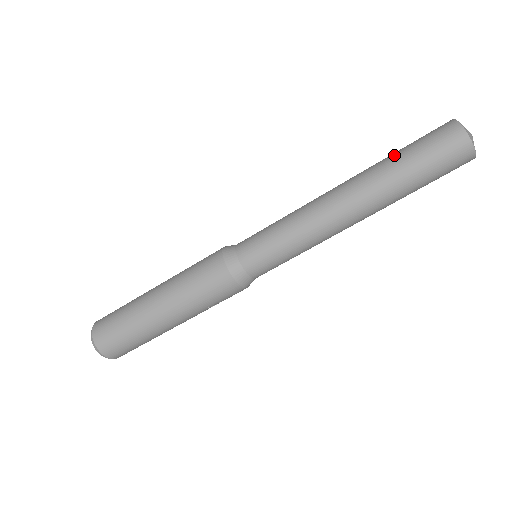
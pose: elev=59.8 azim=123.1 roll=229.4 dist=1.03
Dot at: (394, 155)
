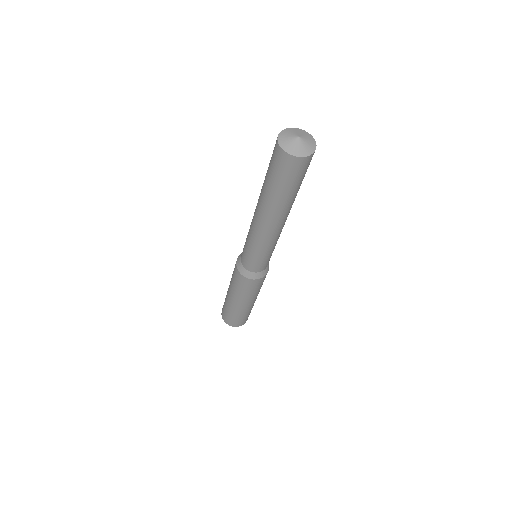
Dot at: occluded
